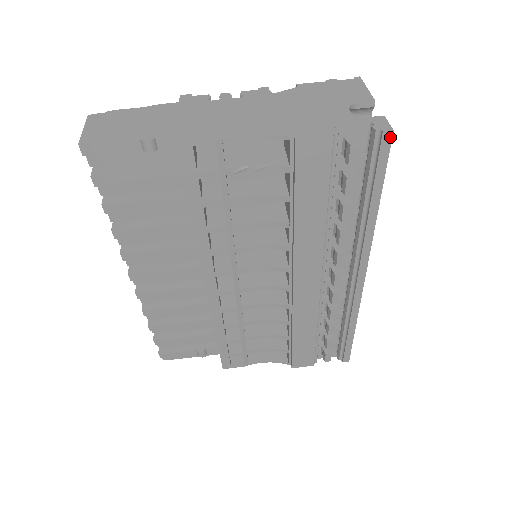
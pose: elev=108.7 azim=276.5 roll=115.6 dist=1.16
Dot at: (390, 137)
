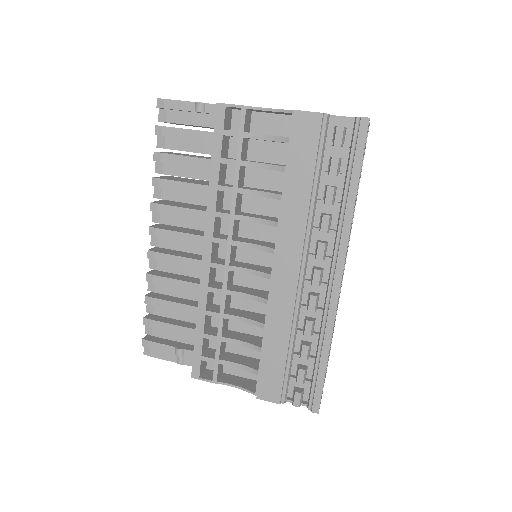
Dot at: (367, 123)
